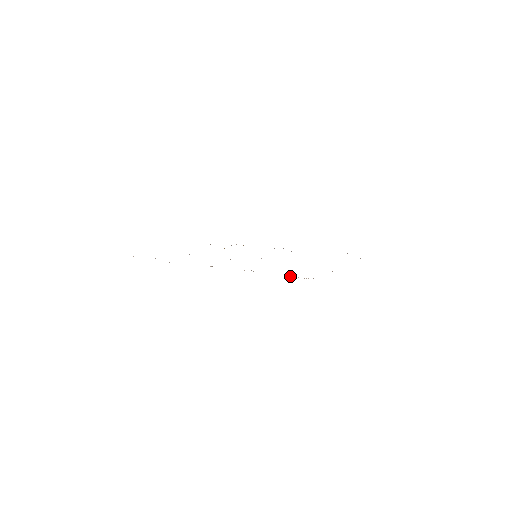
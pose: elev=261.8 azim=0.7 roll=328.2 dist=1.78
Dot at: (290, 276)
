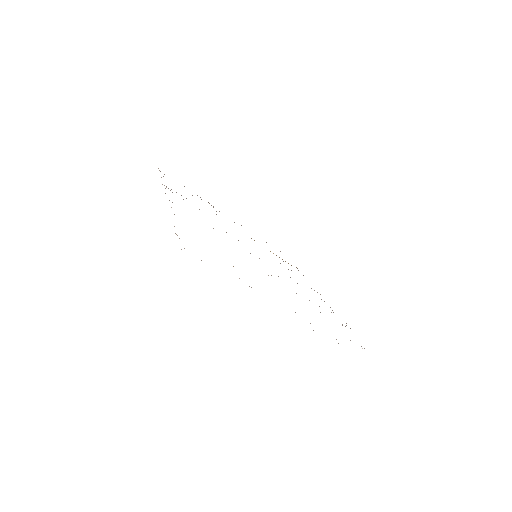
Dot at: occluded
